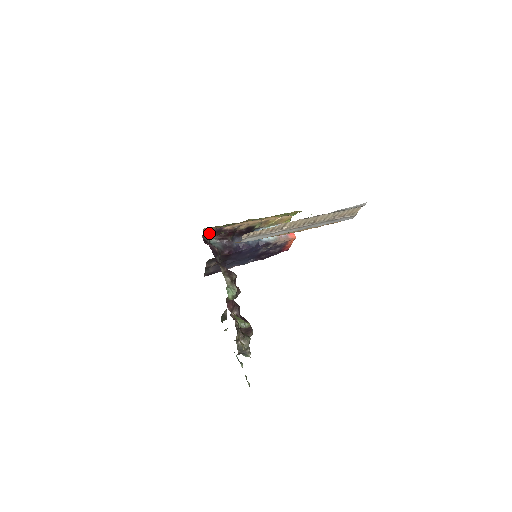
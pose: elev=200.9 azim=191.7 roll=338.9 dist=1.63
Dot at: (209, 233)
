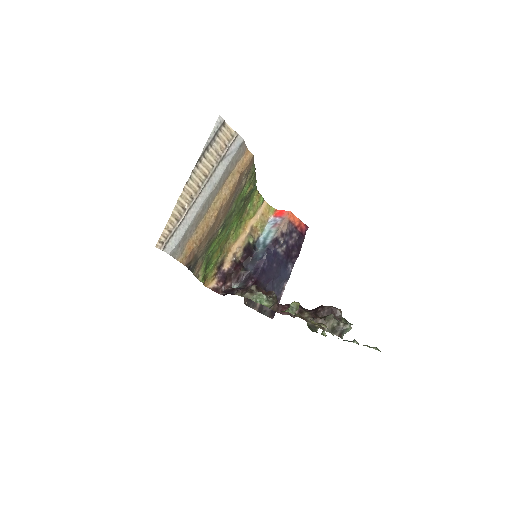
Dot at: (220, 286)
